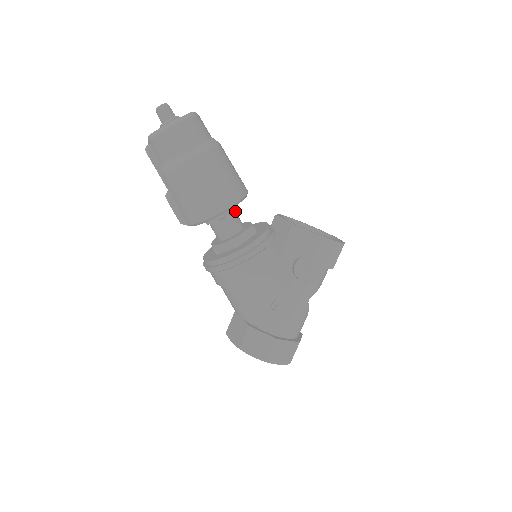
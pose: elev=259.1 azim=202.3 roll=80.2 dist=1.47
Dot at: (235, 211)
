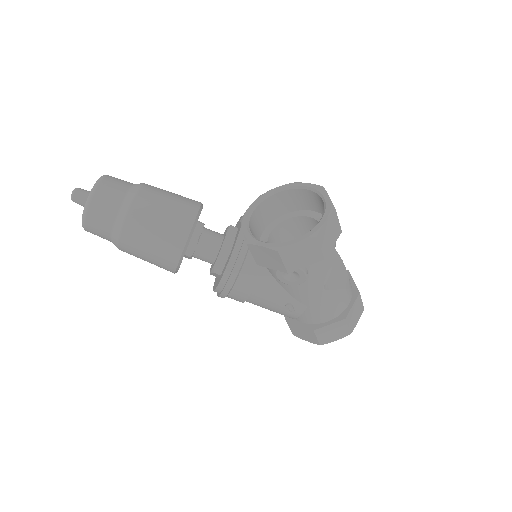
Dot at: (202, 236)
